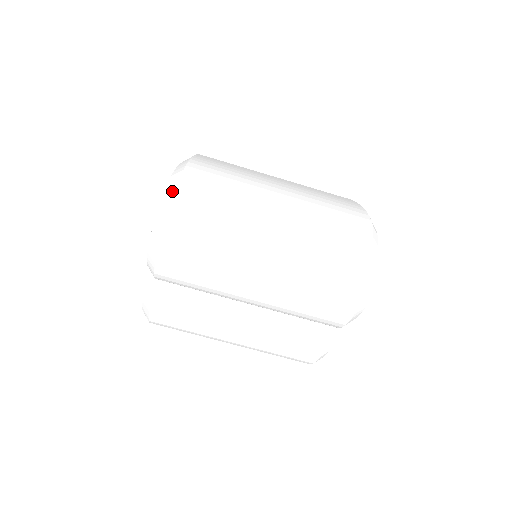
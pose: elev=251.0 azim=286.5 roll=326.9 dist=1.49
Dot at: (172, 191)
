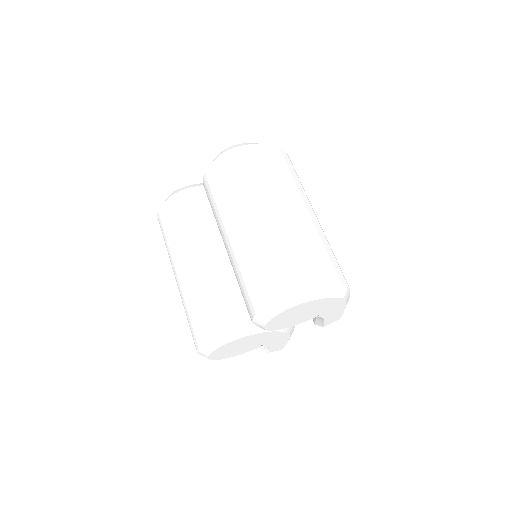
Dot at: (272, 146)
